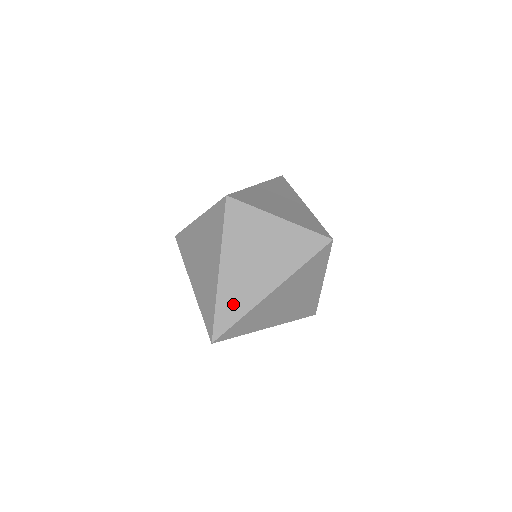
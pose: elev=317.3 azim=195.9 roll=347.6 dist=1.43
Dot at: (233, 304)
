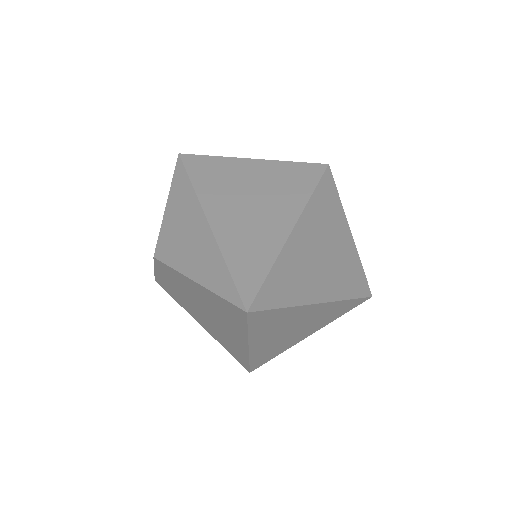
Dot at: (288, 282)
